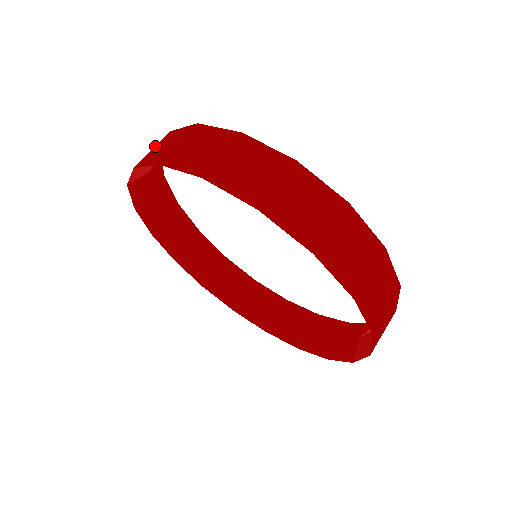
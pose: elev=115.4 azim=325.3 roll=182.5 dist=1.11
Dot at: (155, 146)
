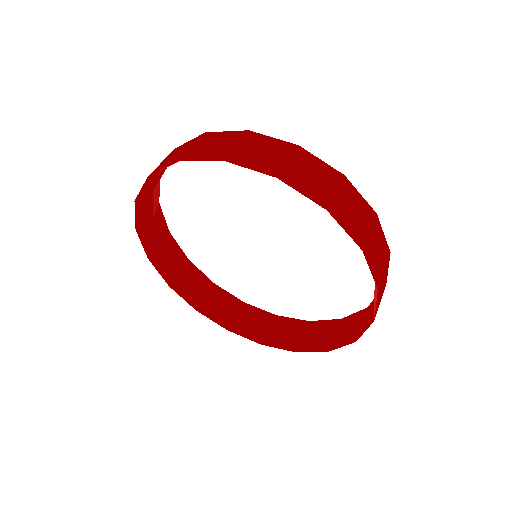
Dot at: (239, 142)
